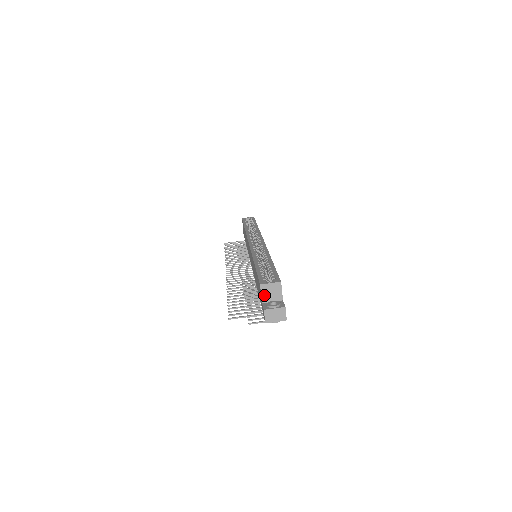
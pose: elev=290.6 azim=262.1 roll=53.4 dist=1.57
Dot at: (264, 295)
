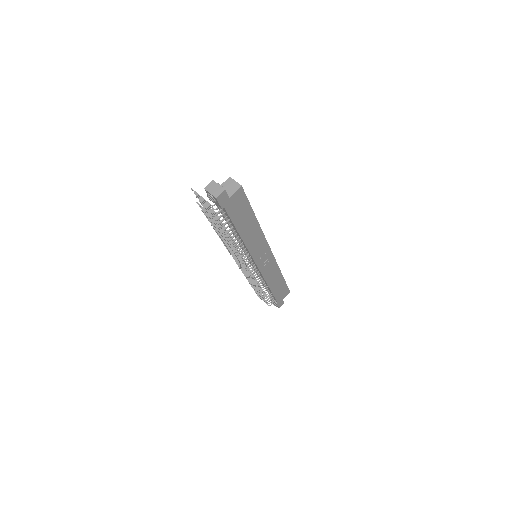
Dot at: (224, 185)
